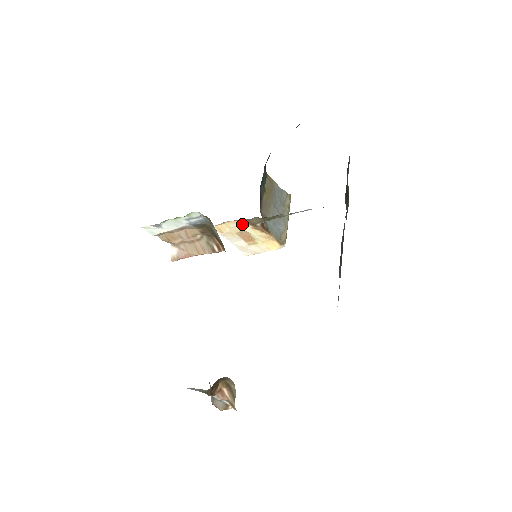
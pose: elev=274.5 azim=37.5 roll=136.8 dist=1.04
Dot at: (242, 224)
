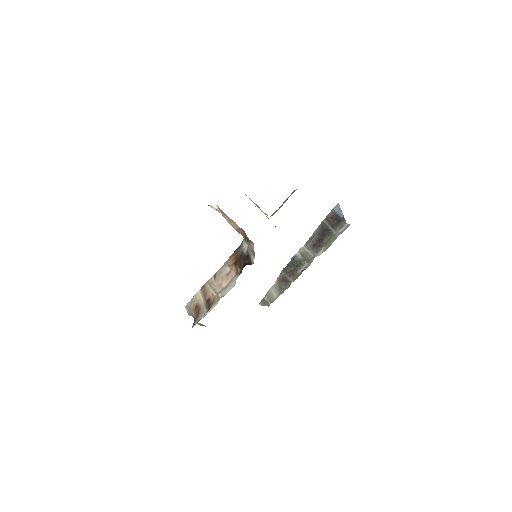
Dot at: occluded
